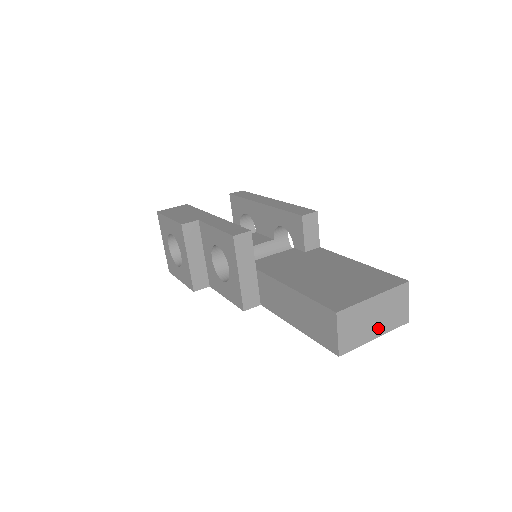
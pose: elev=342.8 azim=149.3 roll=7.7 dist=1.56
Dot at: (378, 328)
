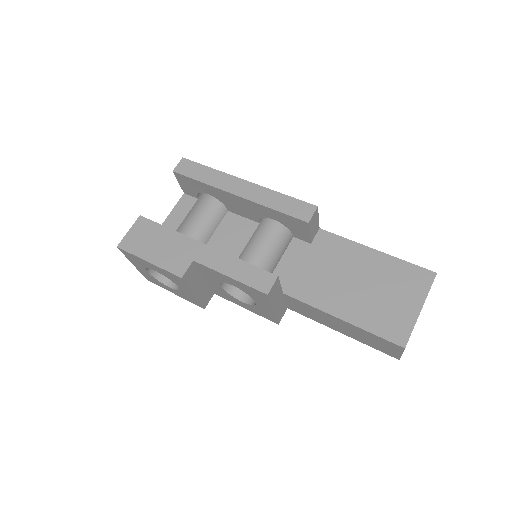
Dot at: occluded
